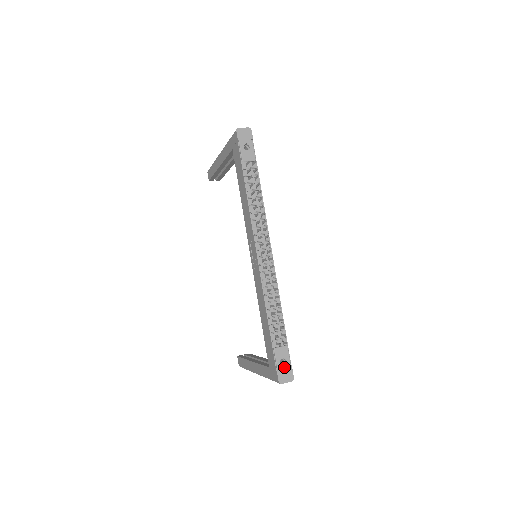
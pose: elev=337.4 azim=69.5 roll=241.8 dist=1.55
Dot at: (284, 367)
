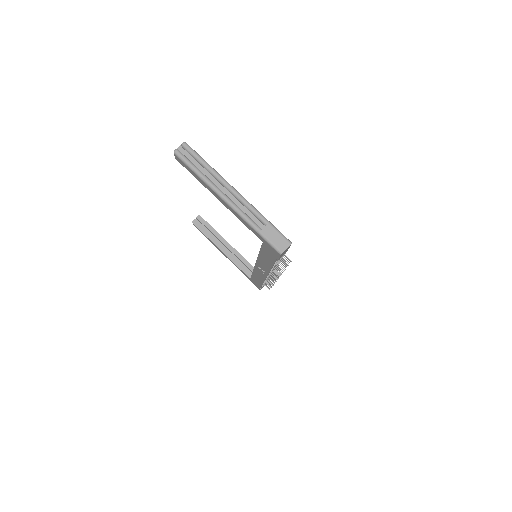
Dot at: occluded
